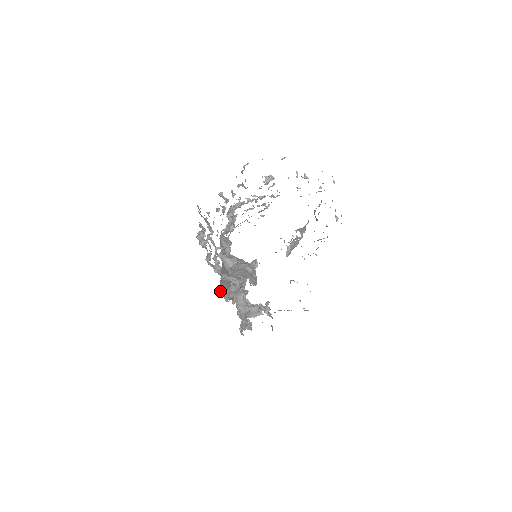
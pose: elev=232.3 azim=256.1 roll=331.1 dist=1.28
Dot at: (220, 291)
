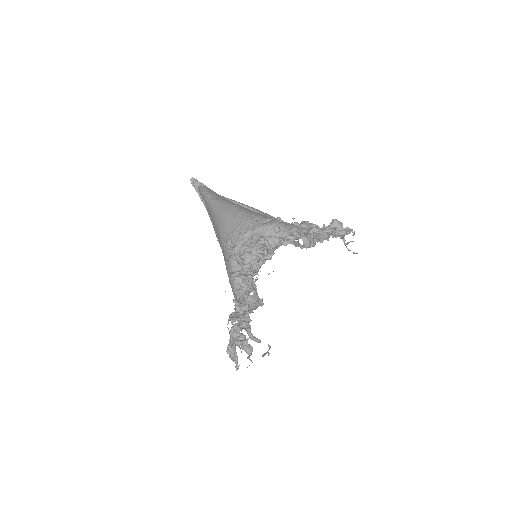
Dot at: (200, 198)
